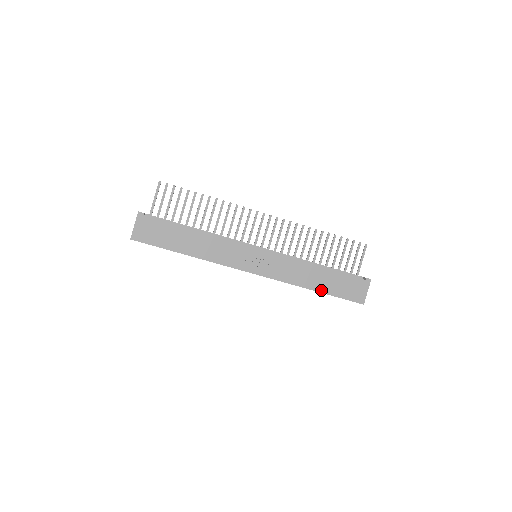
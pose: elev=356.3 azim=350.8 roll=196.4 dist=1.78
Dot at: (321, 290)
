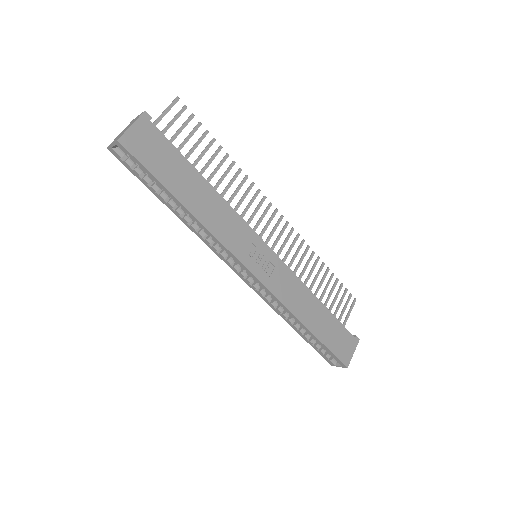
Dot at: (314, 331)
